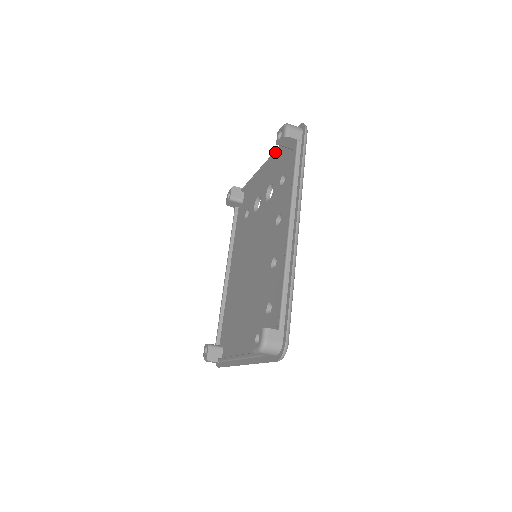
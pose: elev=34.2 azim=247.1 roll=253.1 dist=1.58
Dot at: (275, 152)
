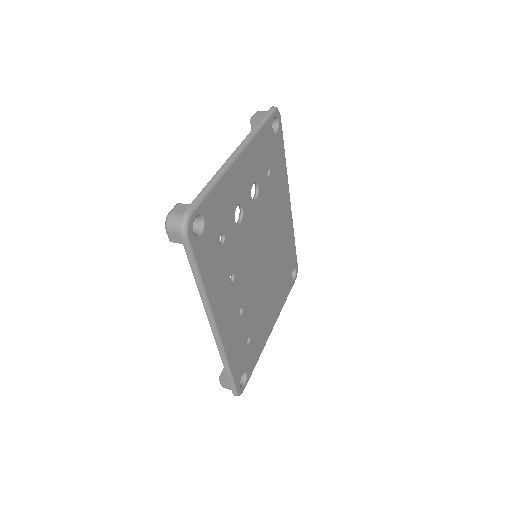
Dot at: occluded
